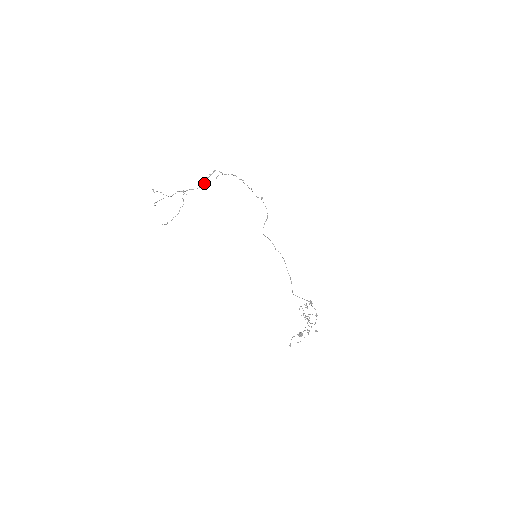
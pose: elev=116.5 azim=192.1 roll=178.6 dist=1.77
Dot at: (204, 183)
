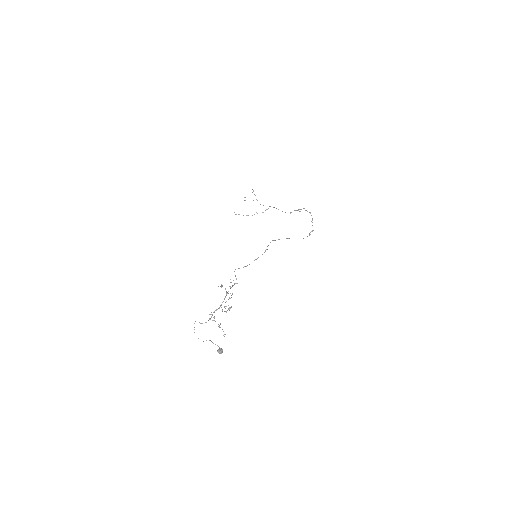
Dot at: (290, 212)
